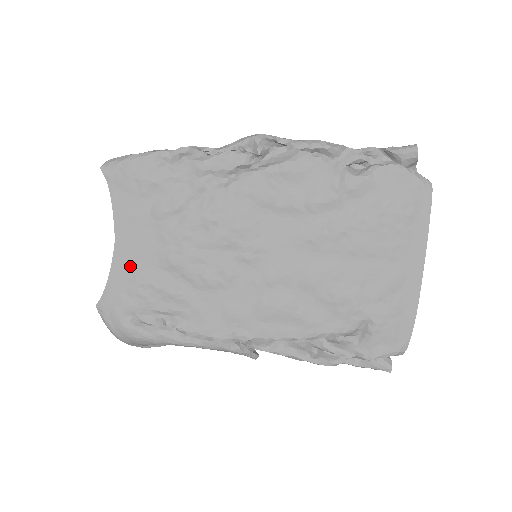
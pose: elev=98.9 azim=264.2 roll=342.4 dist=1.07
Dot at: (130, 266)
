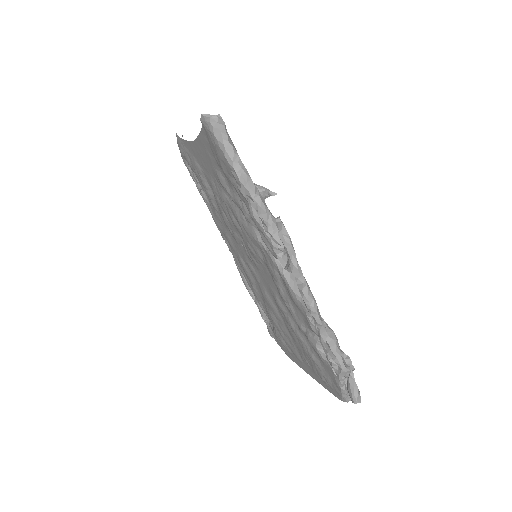
Dot at: (196, 157)
